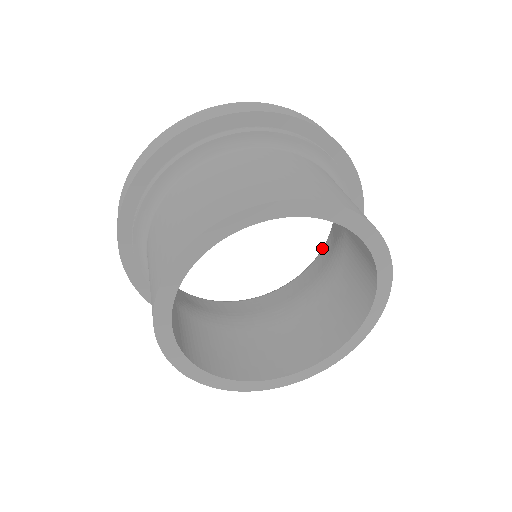
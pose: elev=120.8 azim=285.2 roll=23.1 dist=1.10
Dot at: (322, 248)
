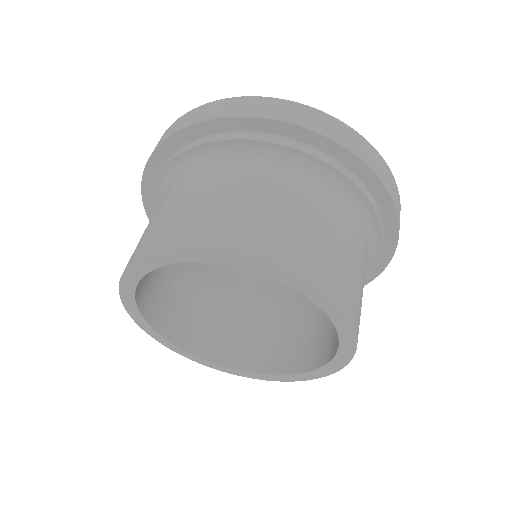
Dot at: occluded
